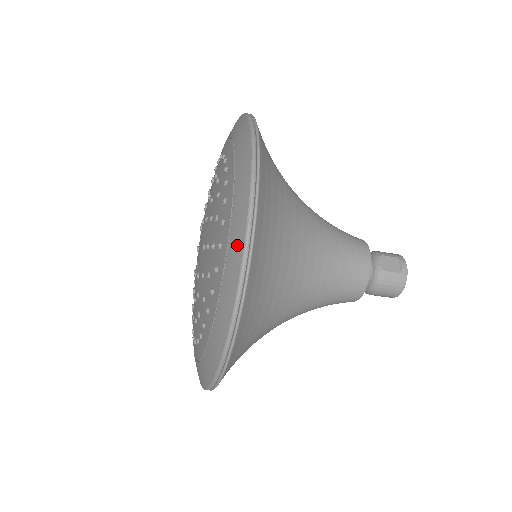
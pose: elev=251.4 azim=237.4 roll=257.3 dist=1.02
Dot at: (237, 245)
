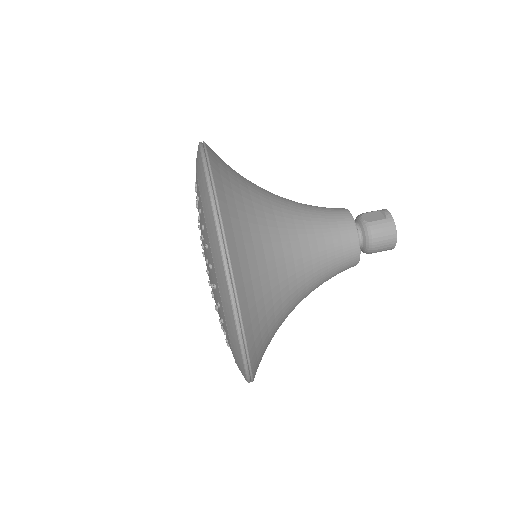
Dot at: (207, 207)
